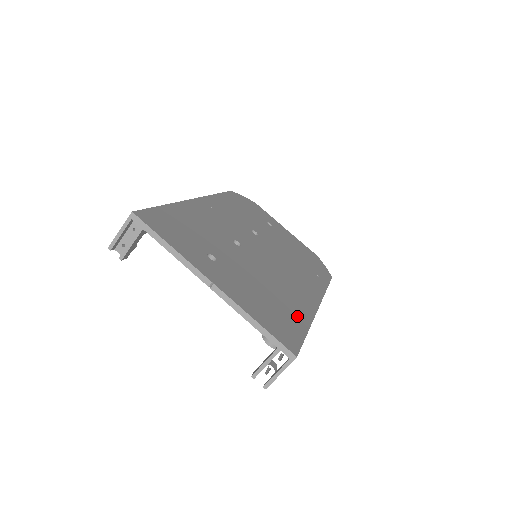
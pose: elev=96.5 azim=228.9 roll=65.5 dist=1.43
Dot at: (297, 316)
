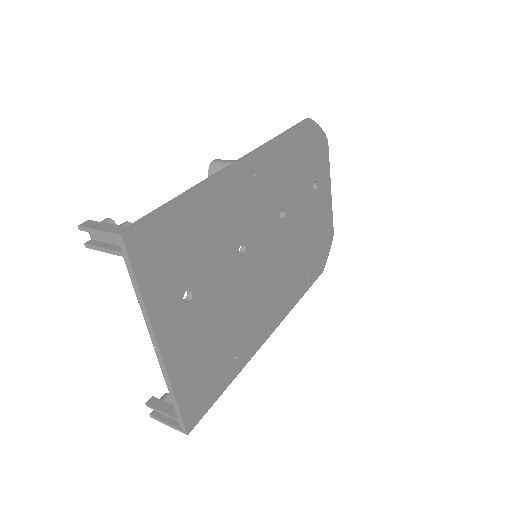
Dot at: (232, 366)
